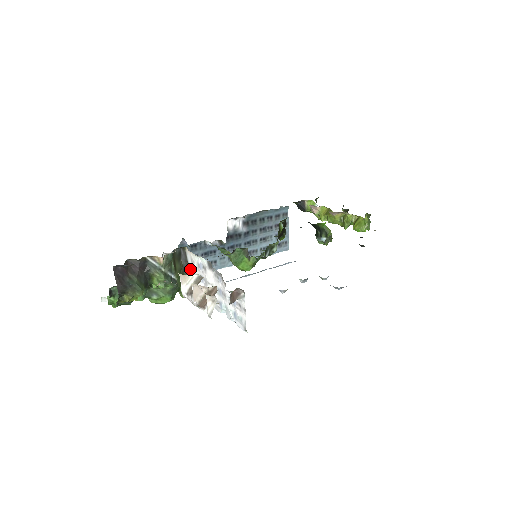
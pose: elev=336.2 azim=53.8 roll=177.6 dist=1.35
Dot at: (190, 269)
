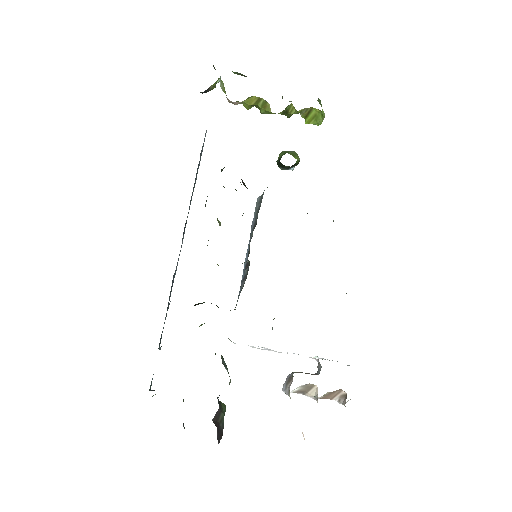
Dot at: occluded
